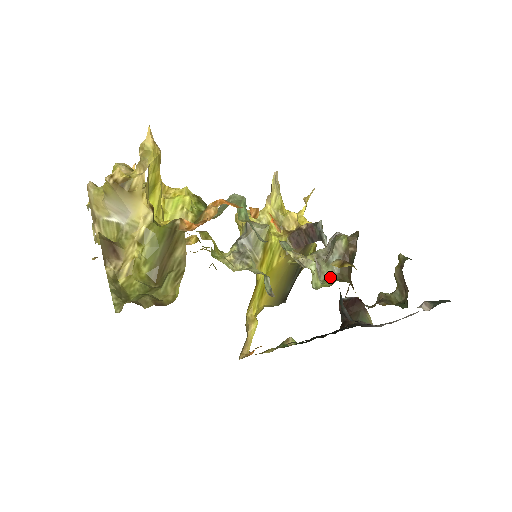
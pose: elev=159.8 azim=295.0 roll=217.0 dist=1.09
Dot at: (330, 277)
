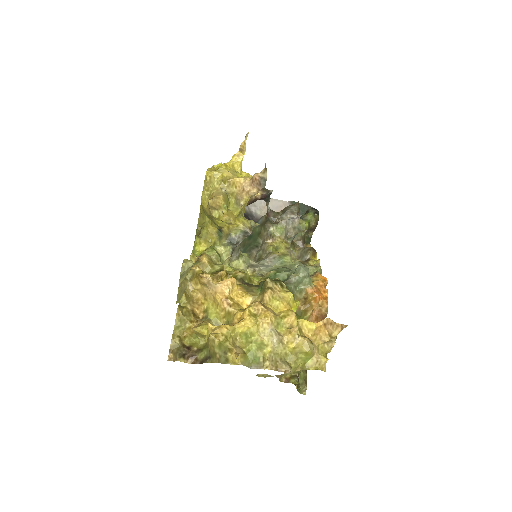
Dot at: occluded
